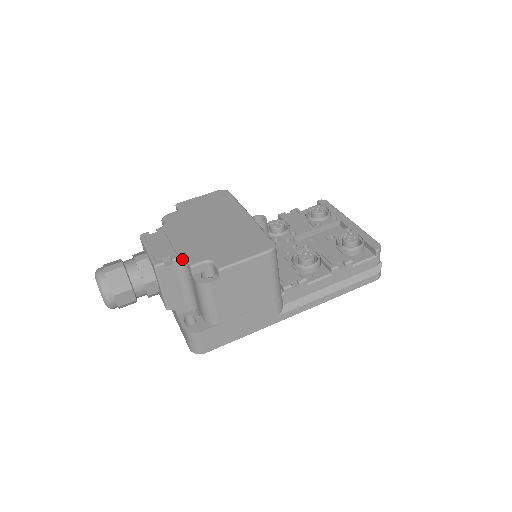
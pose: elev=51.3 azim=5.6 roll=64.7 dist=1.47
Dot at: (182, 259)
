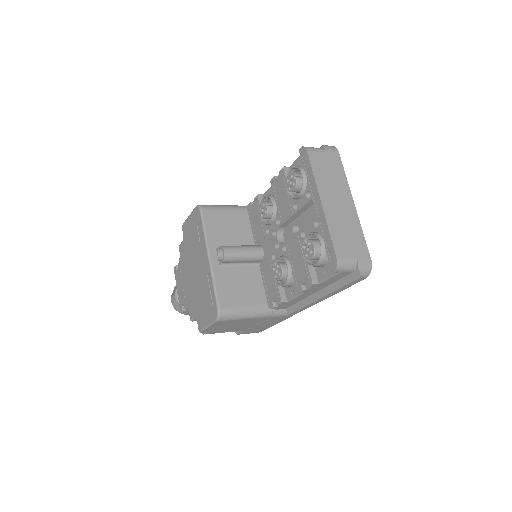
Dot at: (188, 310)
